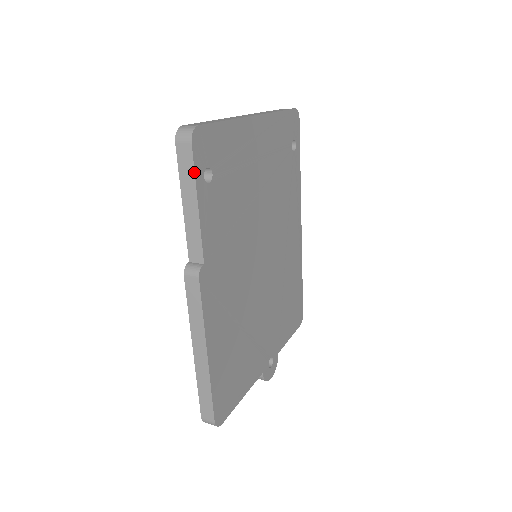
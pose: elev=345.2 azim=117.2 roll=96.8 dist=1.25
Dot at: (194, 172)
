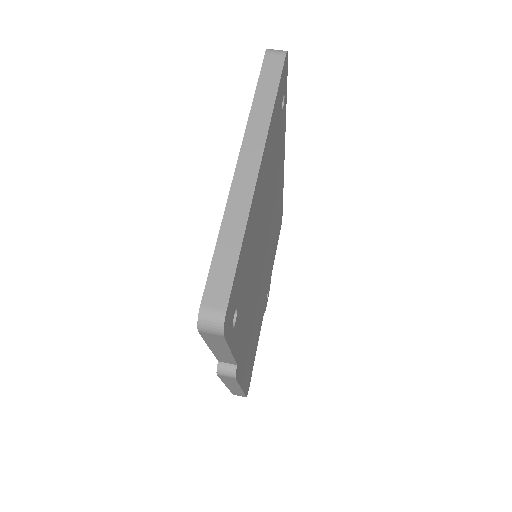
Dot at: (227, 344)
